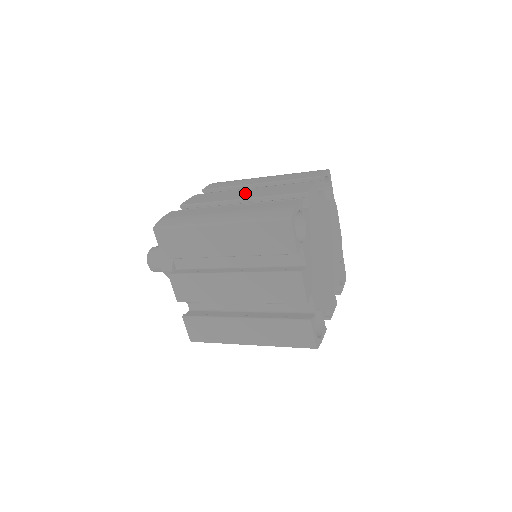
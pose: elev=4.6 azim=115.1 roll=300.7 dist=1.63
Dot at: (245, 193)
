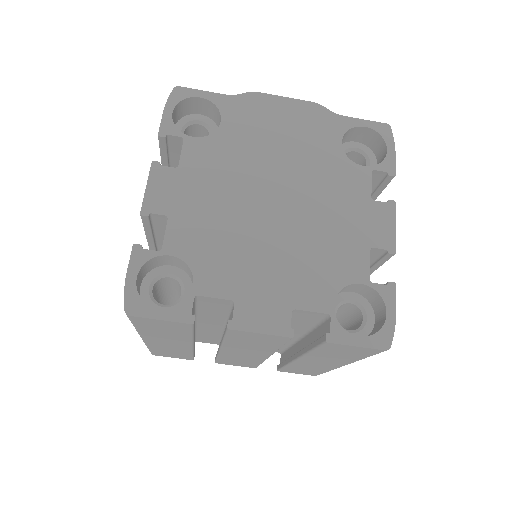
Dot at: occluded
